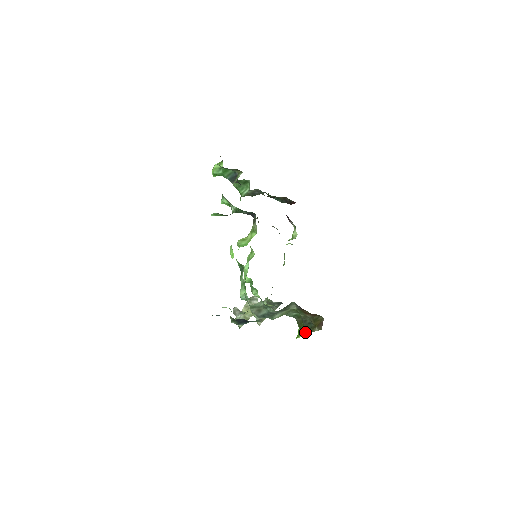
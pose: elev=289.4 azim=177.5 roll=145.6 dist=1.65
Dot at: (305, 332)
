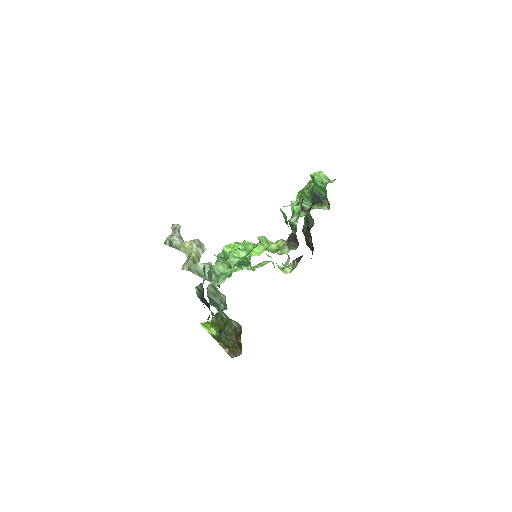
Dot at: (215, 335)
